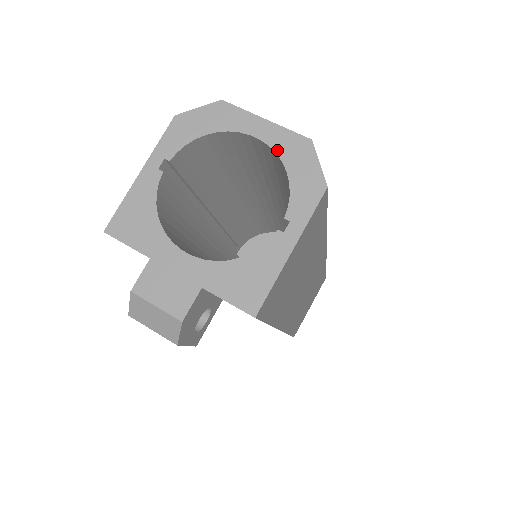
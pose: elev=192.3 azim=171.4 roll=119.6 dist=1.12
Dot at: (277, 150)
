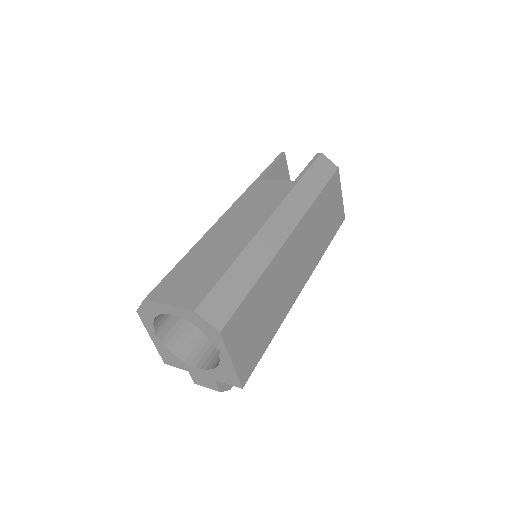
Dot at: (186, 319)
